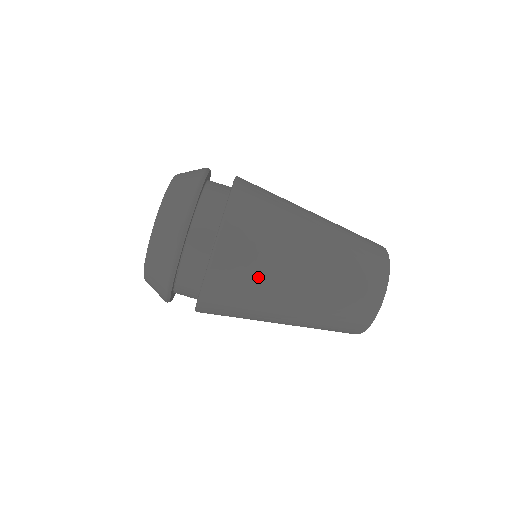
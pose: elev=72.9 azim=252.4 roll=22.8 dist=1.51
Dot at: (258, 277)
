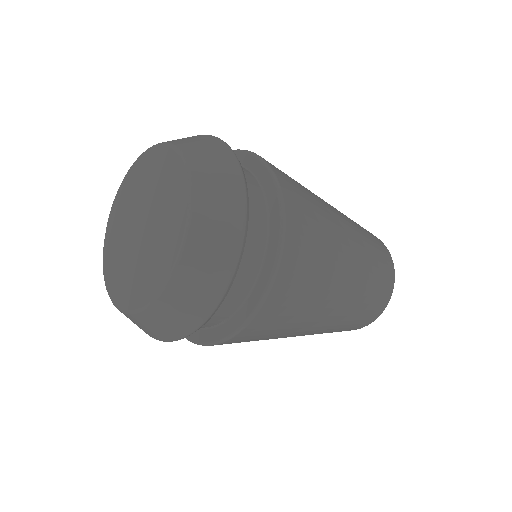
Dot at: (265, 339)
